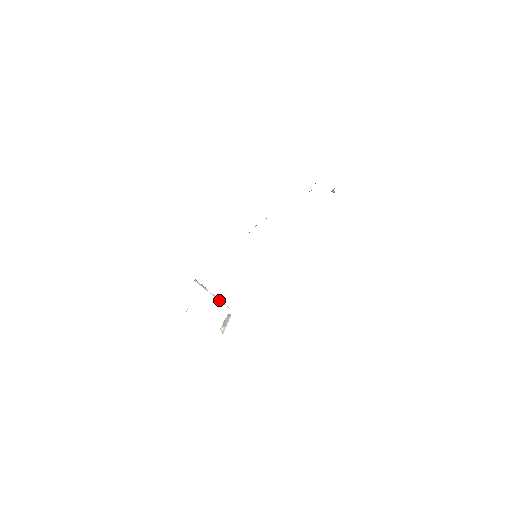
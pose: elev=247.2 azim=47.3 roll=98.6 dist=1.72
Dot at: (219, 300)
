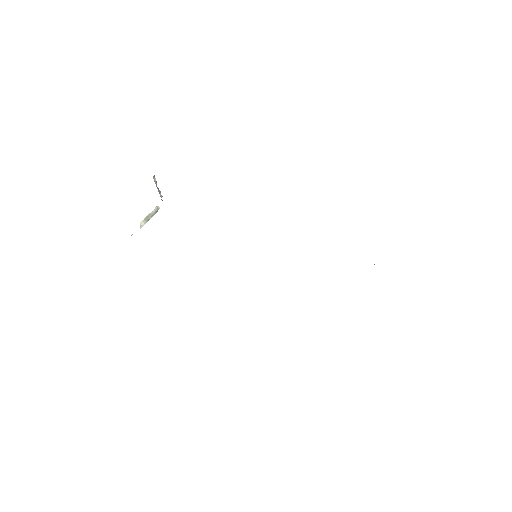
Dot at: (160, 193)
